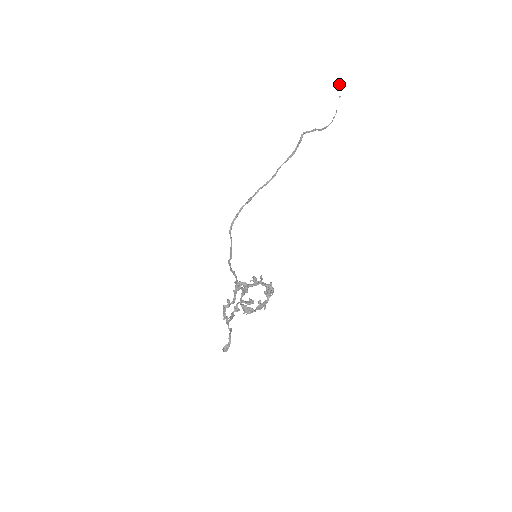
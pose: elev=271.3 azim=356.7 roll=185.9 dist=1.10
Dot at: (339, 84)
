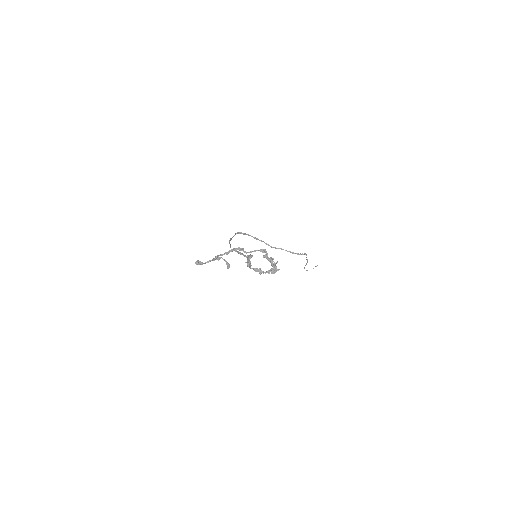
Dot at: occluded
